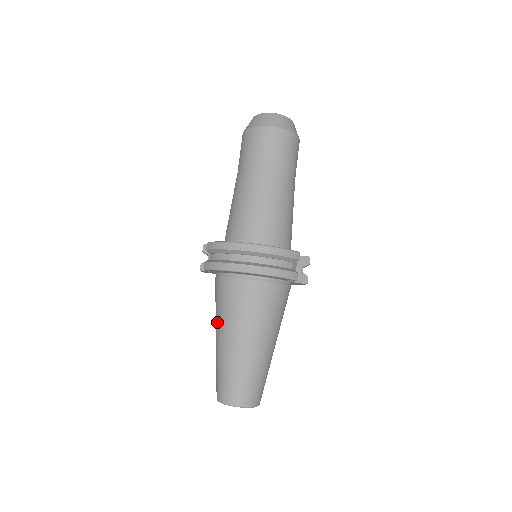
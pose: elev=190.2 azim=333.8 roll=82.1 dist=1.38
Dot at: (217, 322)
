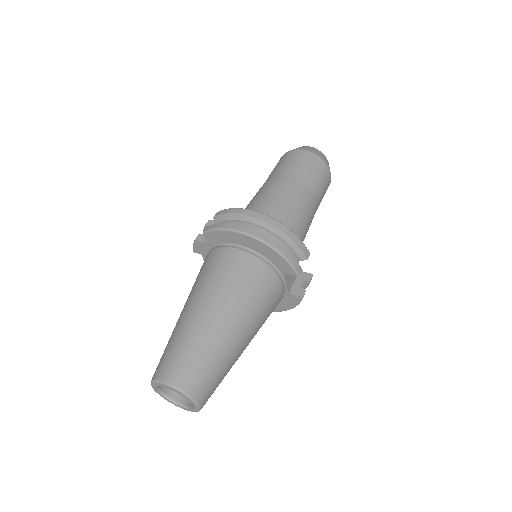
Dot at: (192, 292)
